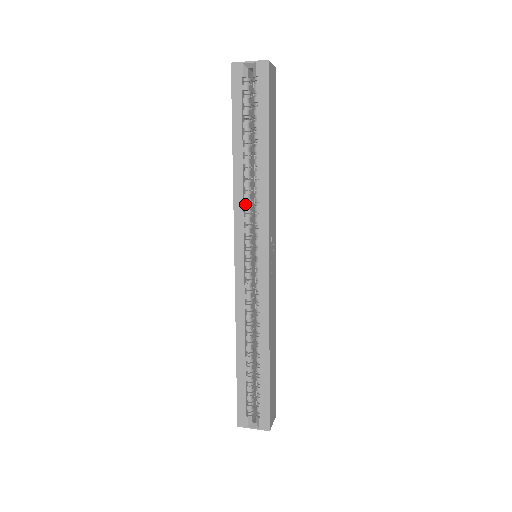
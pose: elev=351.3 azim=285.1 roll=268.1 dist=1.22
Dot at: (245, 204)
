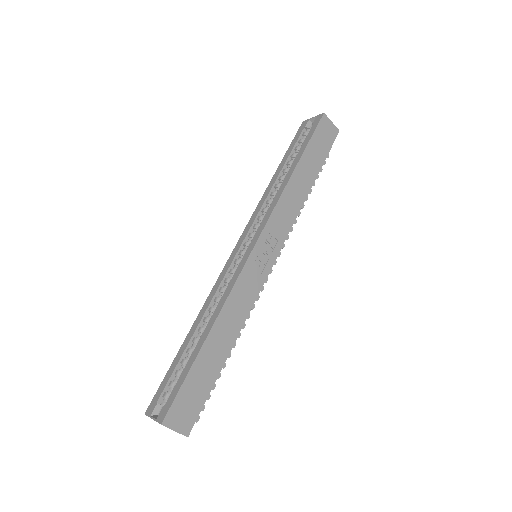
Dot at: (265, 208)
